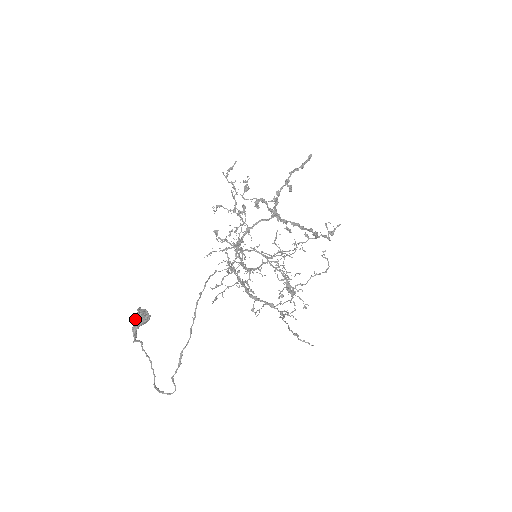
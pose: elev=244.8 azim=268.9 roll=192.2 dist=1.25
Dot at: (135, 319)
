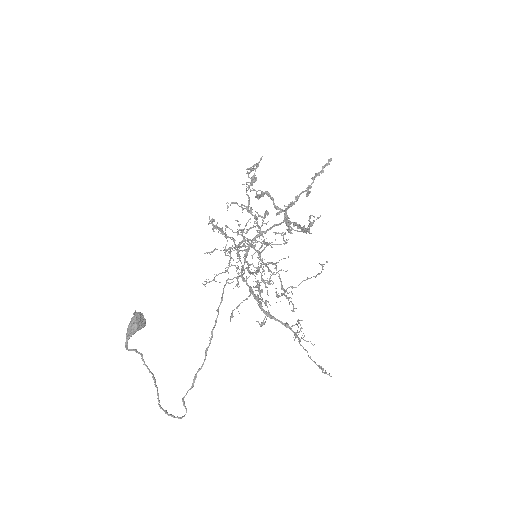
Dot at: (132, 326)
